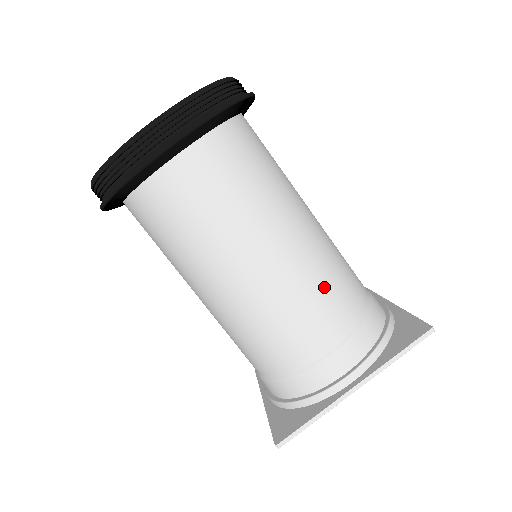
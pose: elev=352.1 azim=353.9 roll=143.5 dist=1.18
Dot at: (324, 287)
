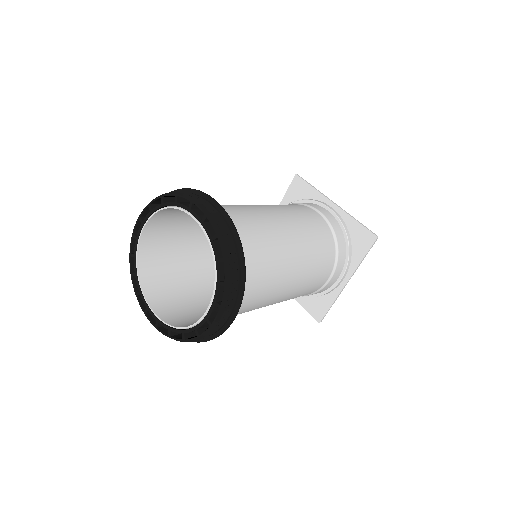
Dot at: (318, 263)
